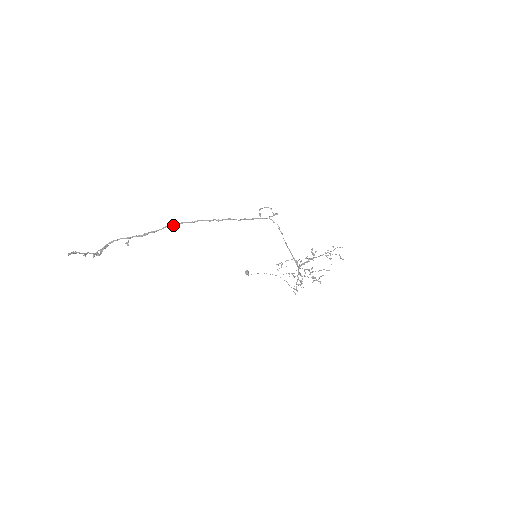
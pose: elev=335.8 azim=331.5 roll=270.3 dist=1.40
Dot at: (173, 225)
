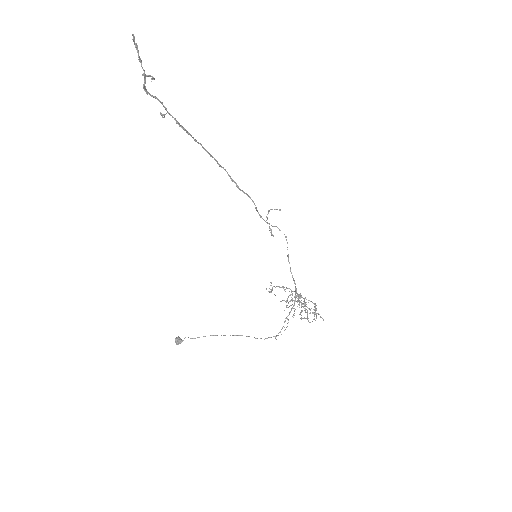
Dot at: (205, 149)
